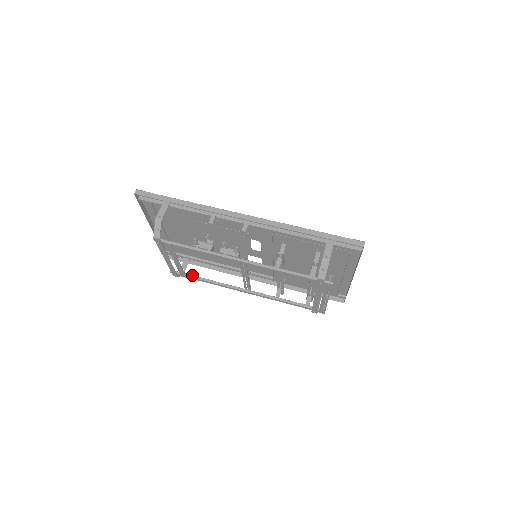
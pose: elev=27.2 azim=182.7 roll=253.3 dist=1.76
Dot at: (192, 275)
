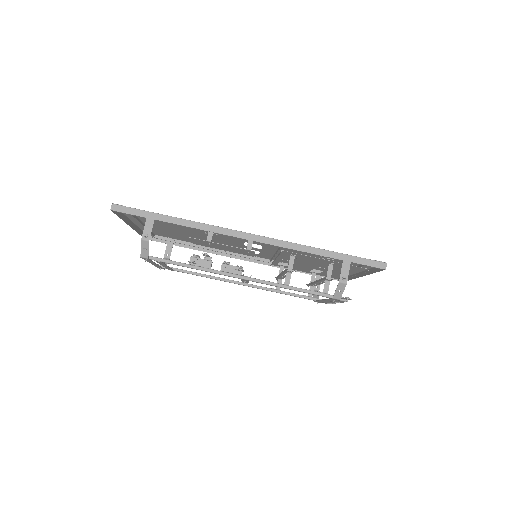
Dot at: (181, 269)
